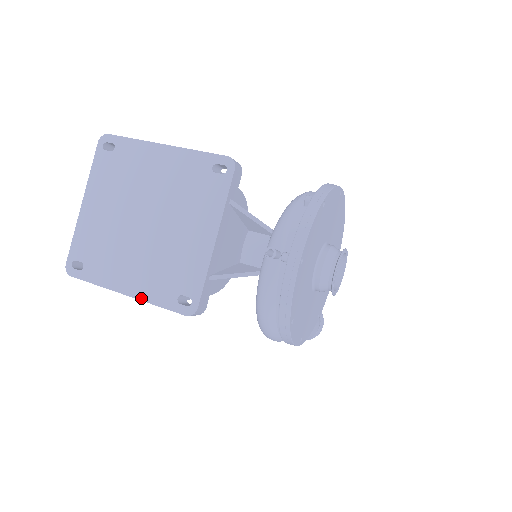
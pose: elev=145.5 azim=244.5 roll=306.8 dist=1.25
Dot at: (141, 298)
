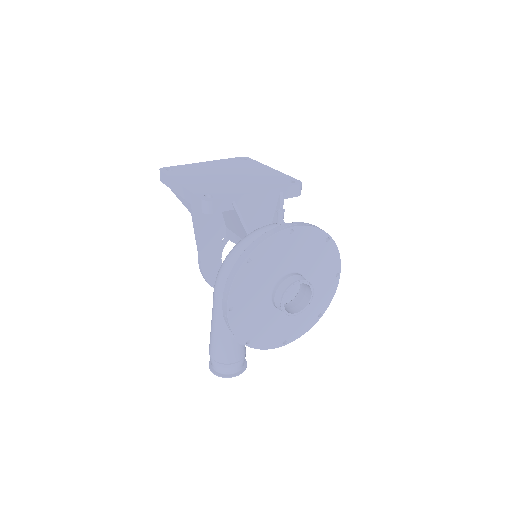
Dot at: (186, 187)
